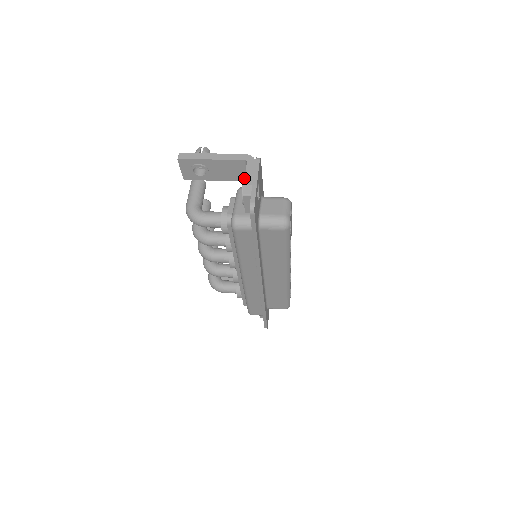
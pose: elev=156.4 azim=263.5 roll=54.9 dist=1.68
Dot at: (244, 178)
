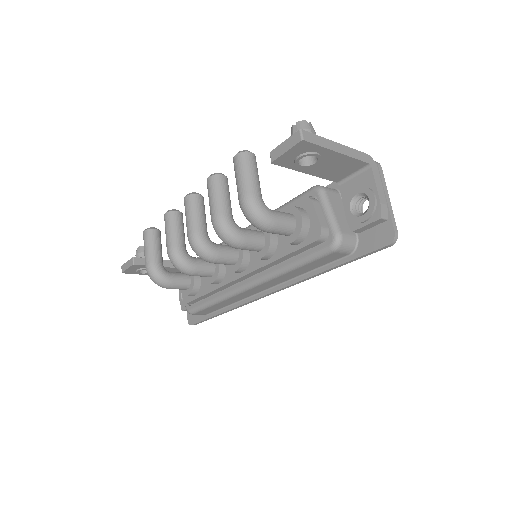
Dot at: (372, 190)
